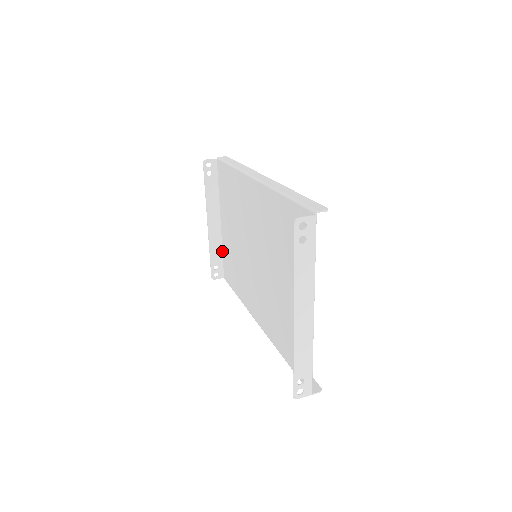
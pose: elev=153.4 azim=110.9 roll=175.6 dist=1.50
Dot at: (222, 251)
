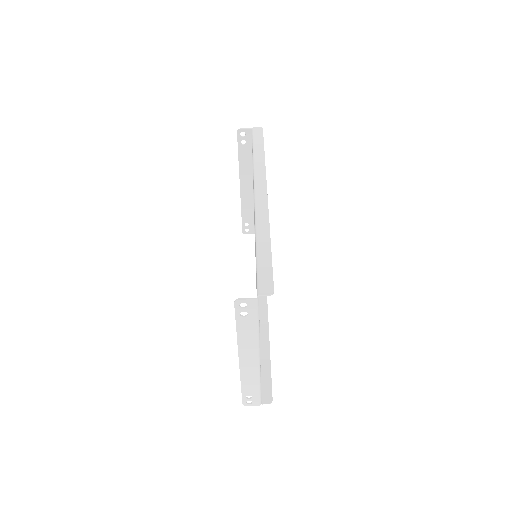
Dot at: occluded
